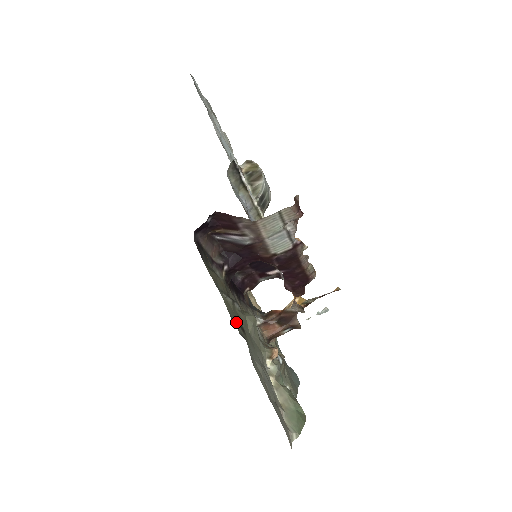
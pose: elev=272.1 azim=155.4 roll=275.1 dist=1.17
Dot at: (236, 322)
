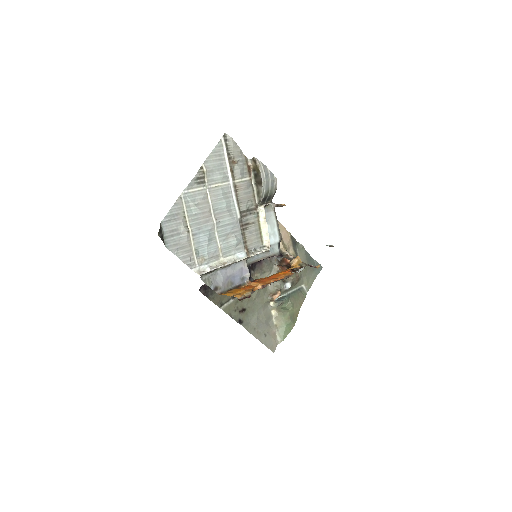
Dot at: (236, 313)
